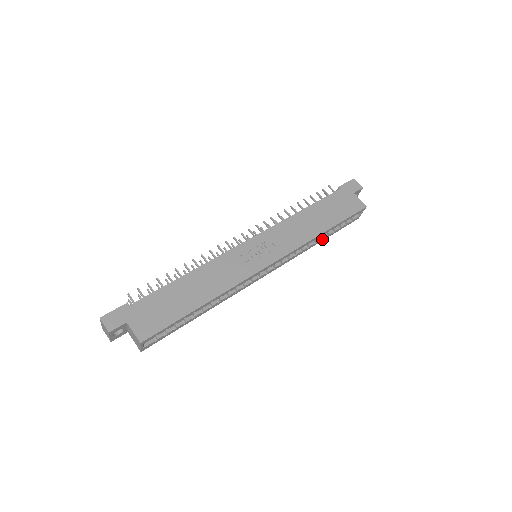
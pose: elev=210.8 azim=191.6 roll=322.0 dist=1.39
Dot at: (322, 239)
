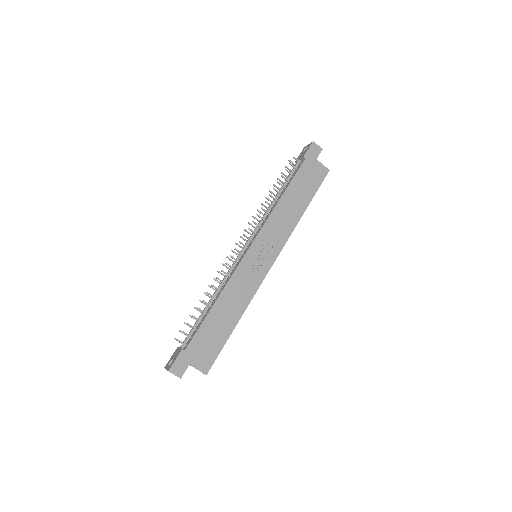
Dot at: occluded
